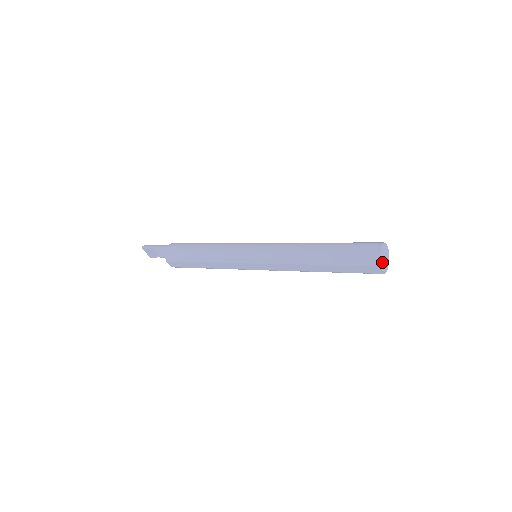
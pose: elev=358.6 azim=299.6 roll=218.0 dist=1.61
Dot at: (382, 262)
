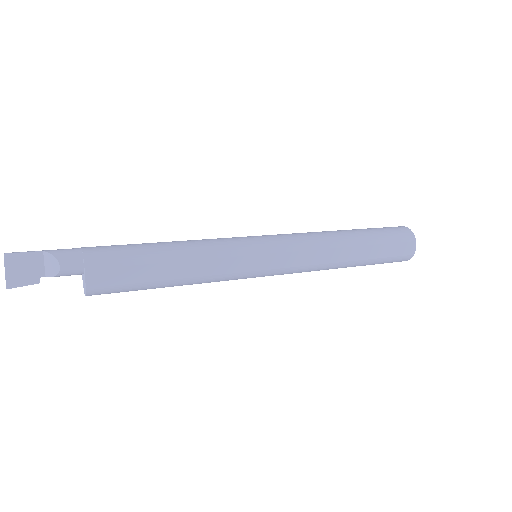
Dot at: occluded
